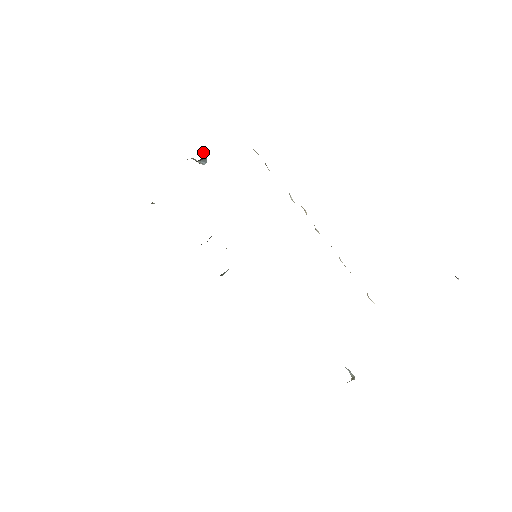
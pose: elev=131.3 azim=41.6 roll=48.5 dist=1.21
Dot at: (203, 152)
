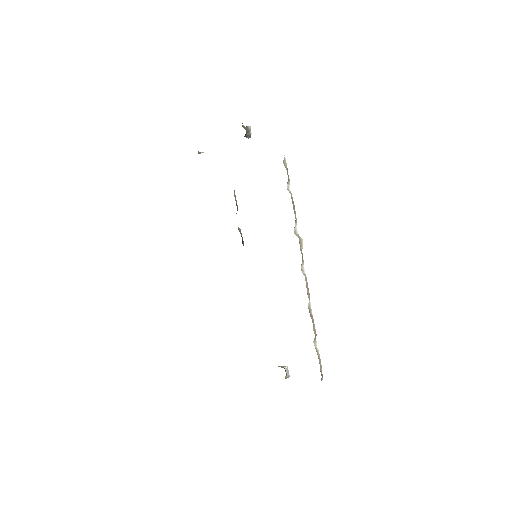
Dot at: (249, 127)
